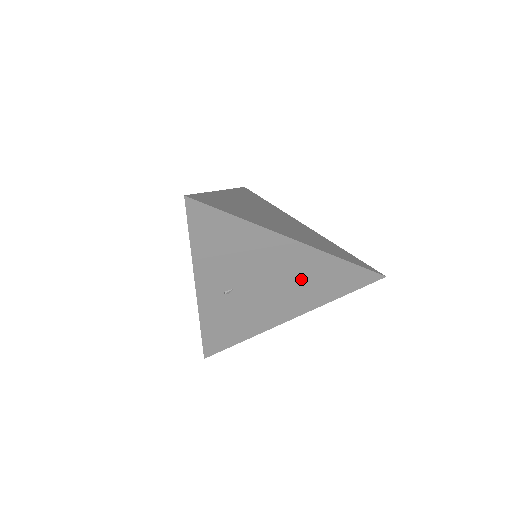
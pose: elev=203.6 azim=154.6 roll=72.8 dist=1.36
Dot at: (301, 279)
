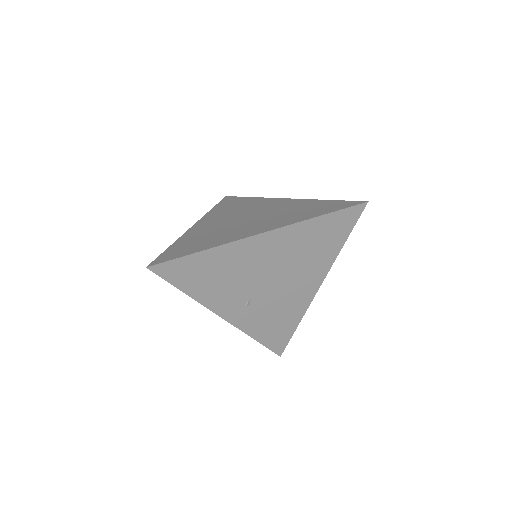
Dot at: (296, 255)
